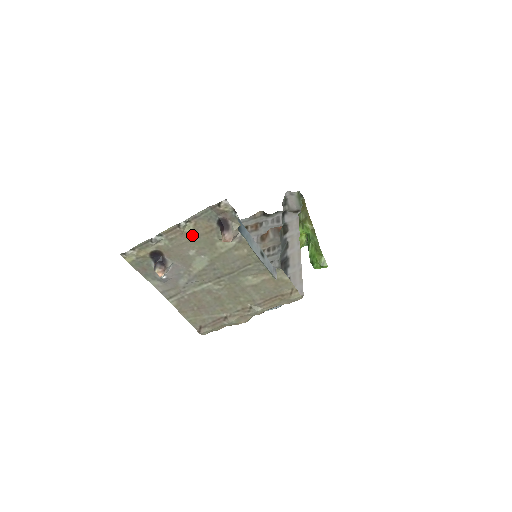
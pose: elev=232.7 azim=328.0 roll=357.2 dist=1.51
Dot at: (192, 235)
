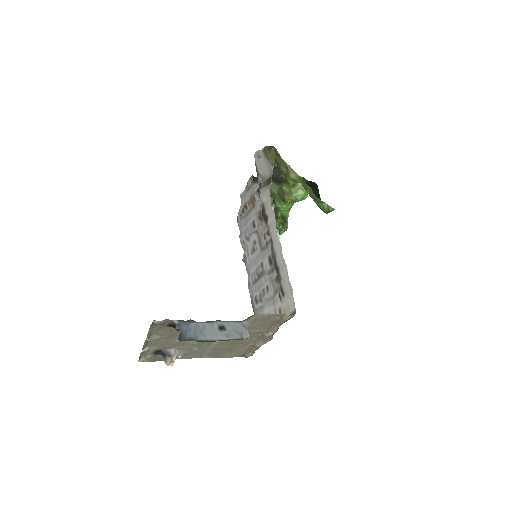
Dot at: (164, 337)
